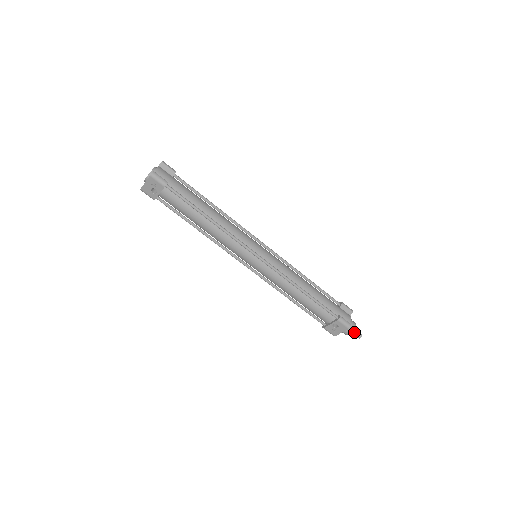
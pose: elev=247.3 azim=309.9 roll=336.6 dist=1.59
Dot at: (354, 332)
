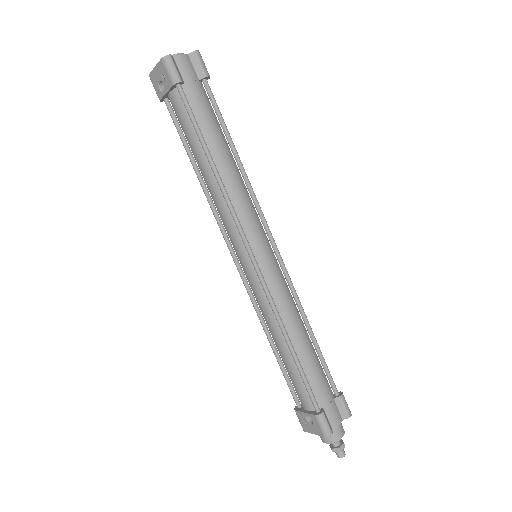
Dot at: (335, 444)
